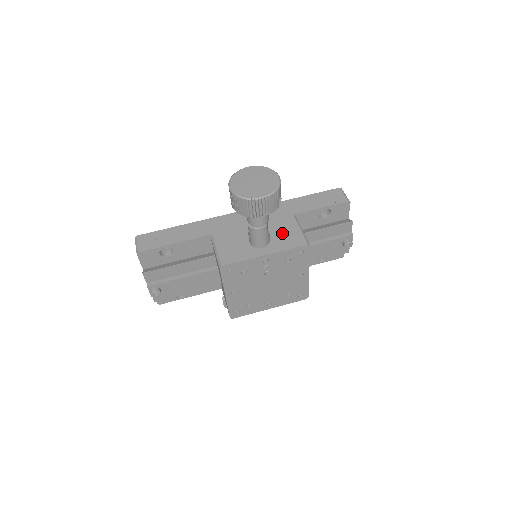
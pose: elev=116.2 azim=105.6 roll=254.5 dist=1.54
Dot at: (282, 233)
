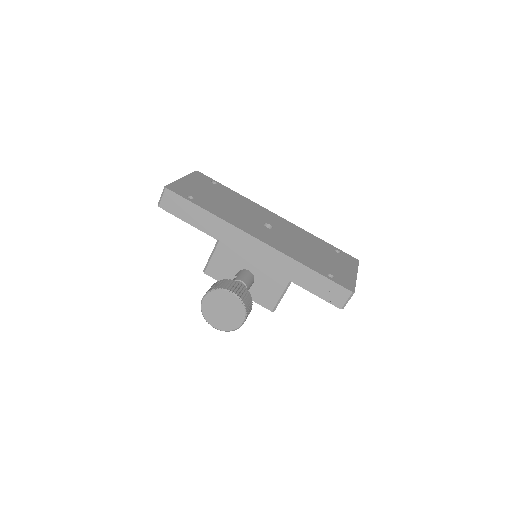
Dot at: (265, 288)
